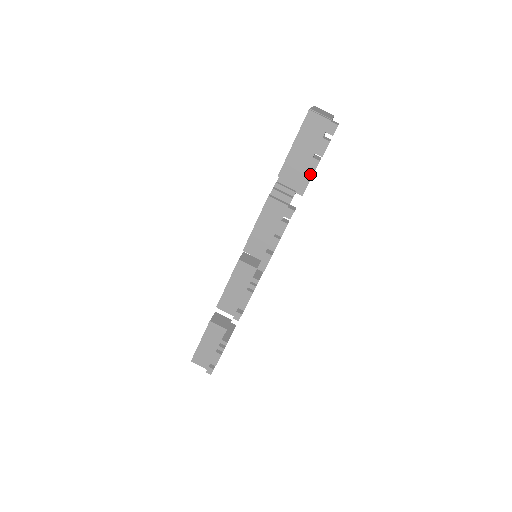
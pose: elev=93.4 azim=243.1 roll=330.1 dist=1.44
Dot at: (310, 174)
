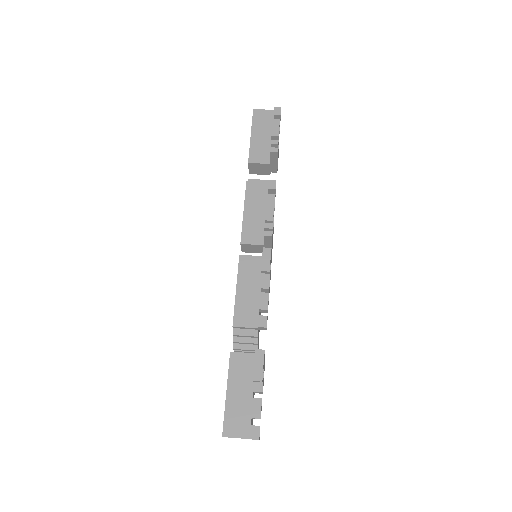
Dot at: (276, 125)
